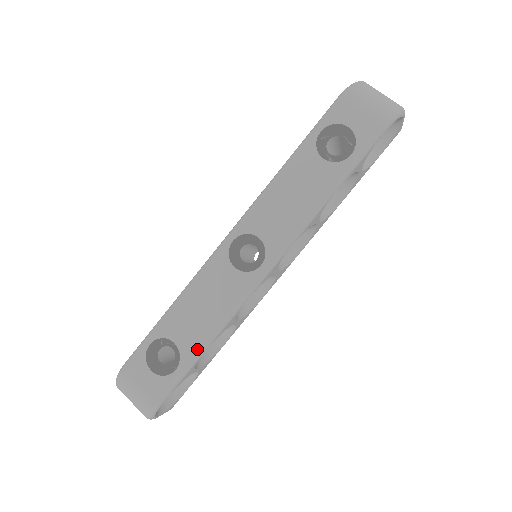
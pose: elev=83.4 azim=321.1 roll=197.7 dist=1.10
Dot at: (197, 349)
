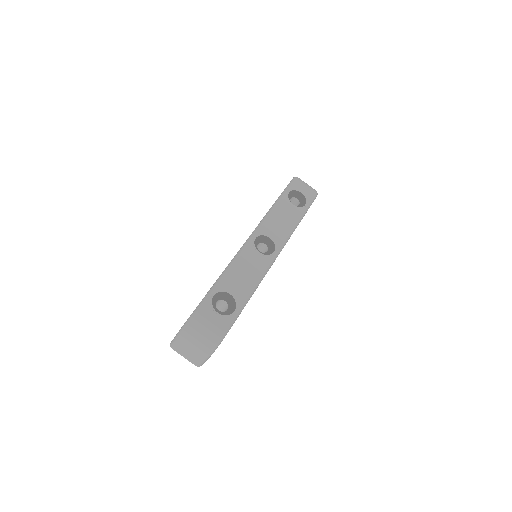
Dot at: (246, 298)
